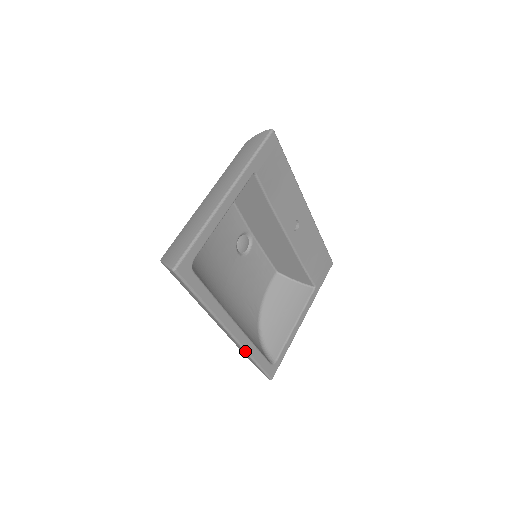
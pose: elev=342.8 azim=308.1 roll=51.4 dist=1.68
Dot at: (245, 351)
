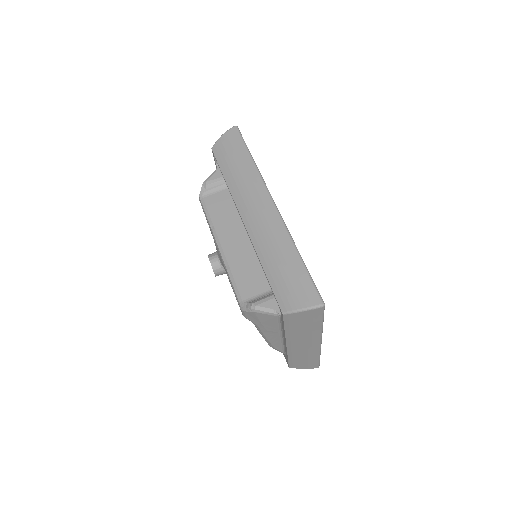
Dot at: occluded
